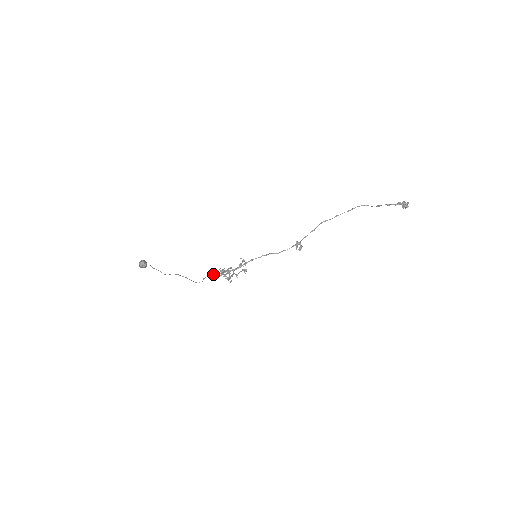
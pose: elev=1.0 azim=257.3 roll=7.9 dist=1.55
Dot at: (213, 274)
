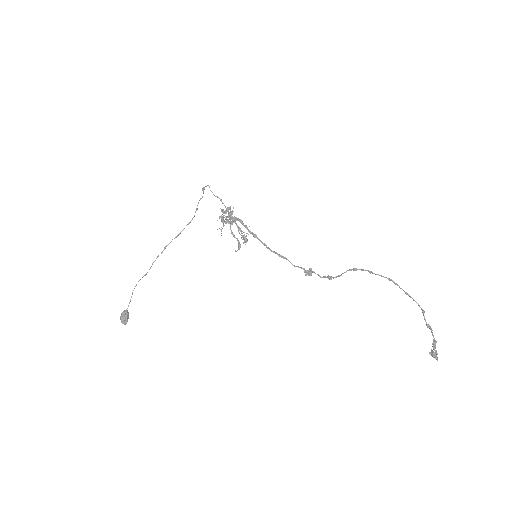
Dot at: occluded
